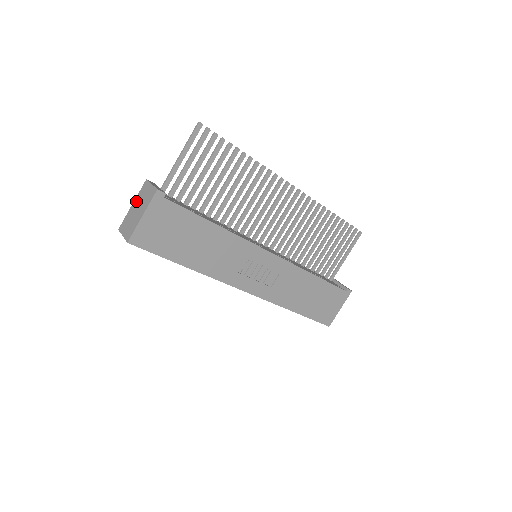
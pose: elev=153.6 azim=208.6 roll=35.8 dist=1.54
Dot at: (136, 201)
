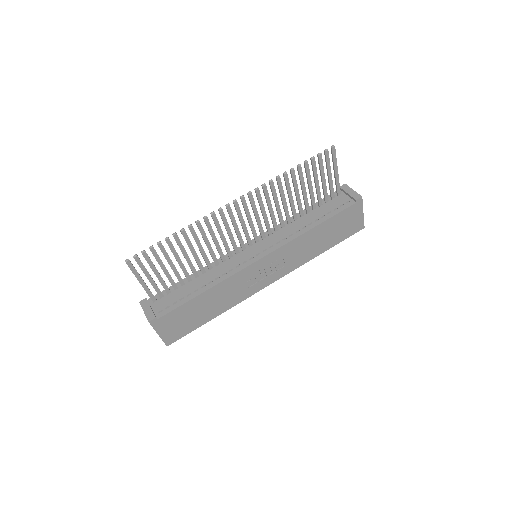
Dot at: occluded
